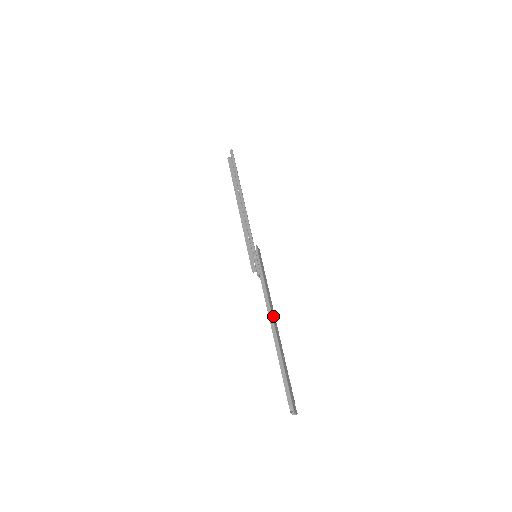
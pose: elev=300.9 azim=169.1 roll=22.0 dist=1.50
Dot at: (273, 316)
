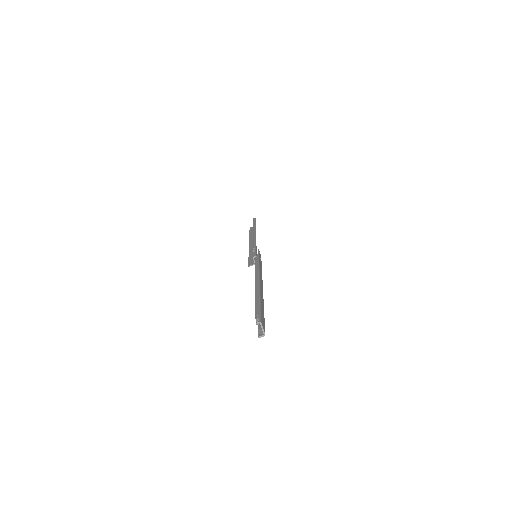
Dot at: (260, 278)
